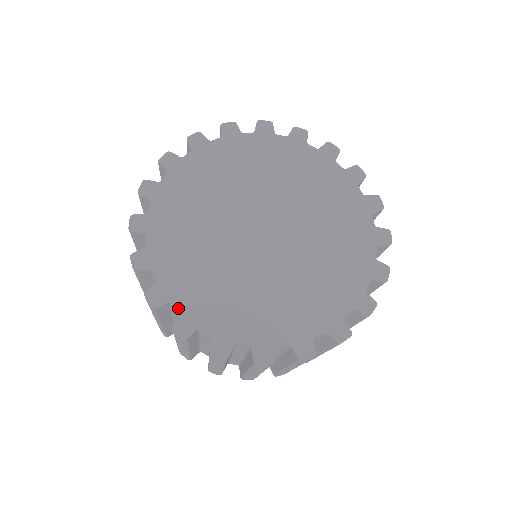
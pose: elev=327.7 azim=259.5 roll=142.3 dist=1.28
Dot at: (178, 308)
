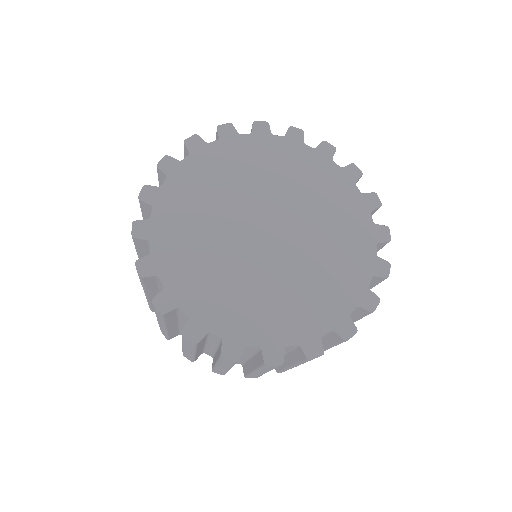
Dot at: (186, 313)
